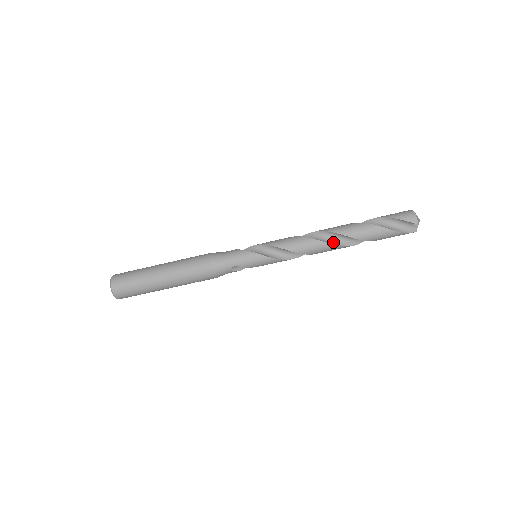
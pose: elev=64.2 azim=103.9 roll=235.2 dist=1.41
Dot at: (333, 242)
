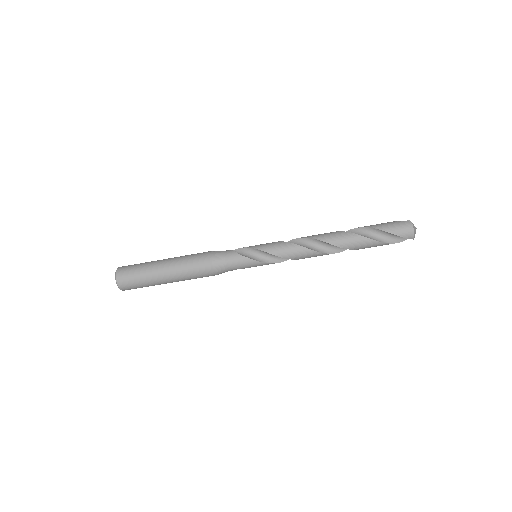
Dot at: (331, 250)
